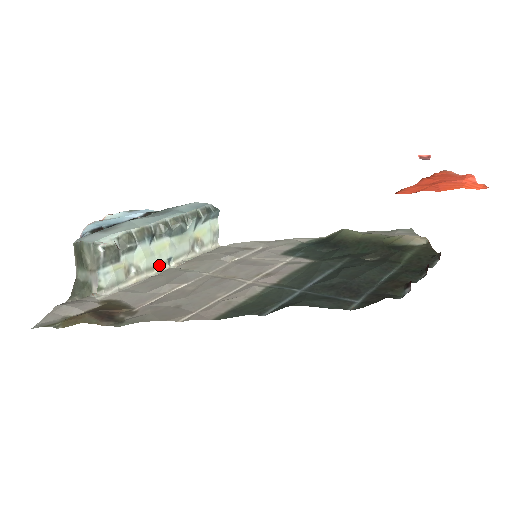
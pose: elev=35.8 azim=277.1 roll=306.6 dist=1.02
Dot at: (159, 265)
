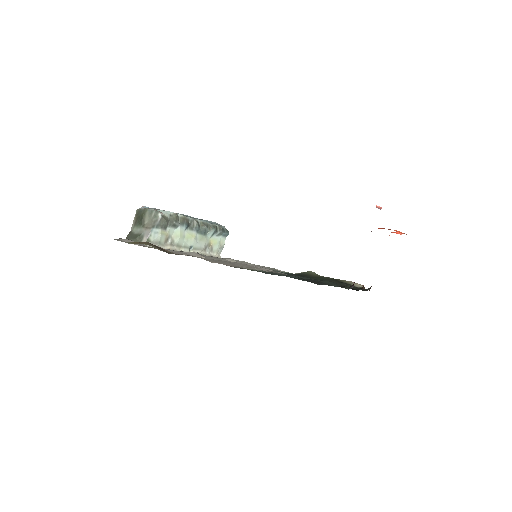
Dot at: (184, 247)
